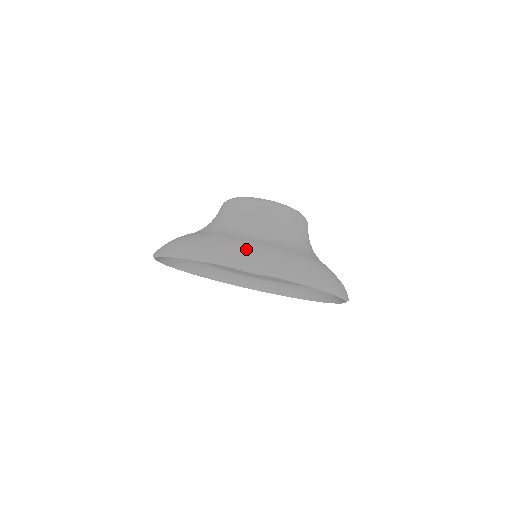
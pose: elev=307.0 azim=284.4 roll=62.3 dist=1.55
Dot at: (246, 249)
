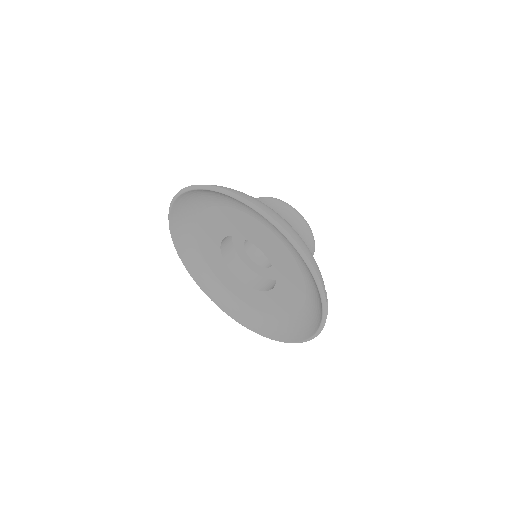
Dot at: (260, 201)
